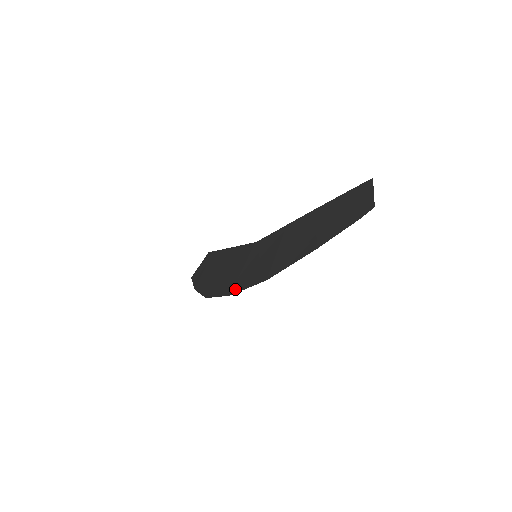
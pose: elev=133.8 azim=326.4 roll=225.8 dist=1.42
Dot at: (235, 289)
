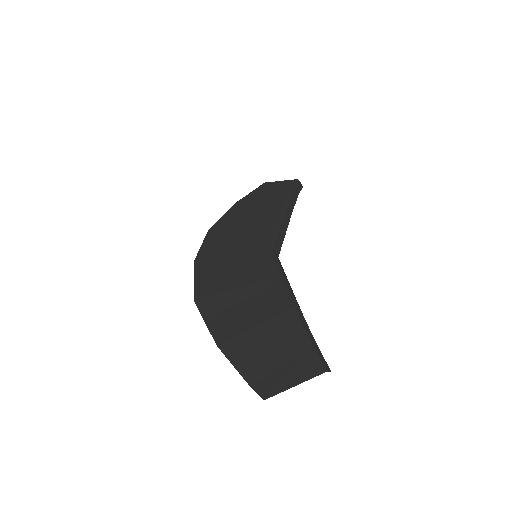
Dot at: (200, 264)
